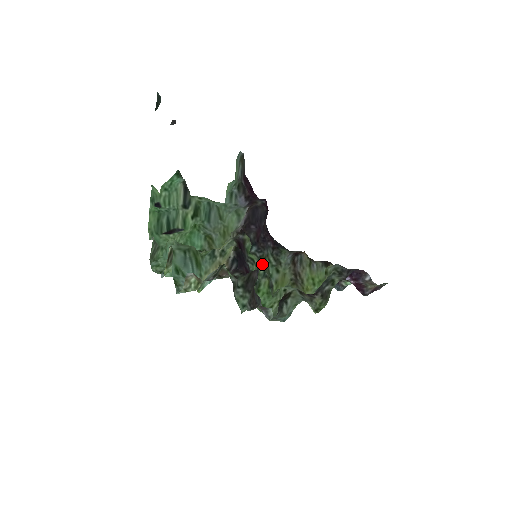
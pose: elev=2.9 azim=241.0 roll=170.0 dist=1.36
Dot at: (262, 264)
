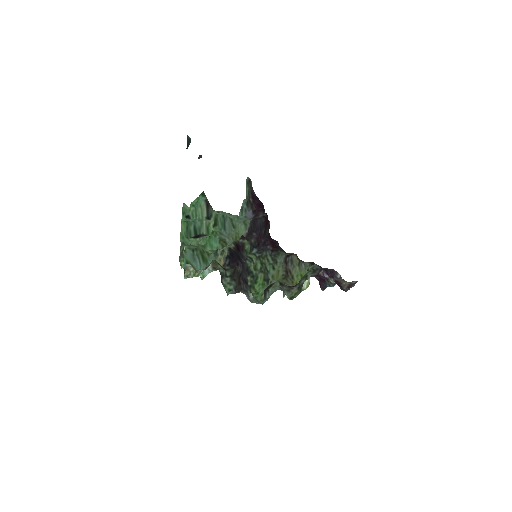
Dot at: (260, 262)
